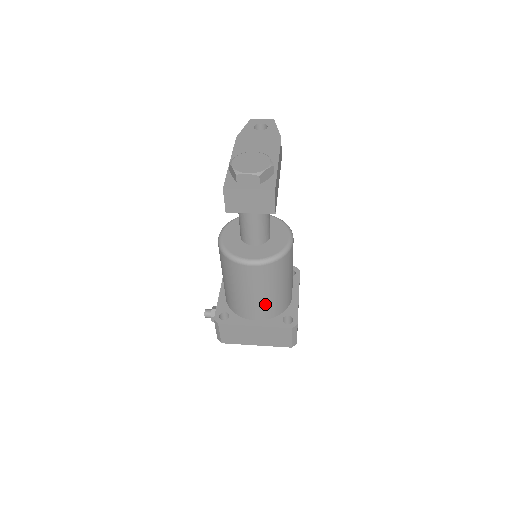
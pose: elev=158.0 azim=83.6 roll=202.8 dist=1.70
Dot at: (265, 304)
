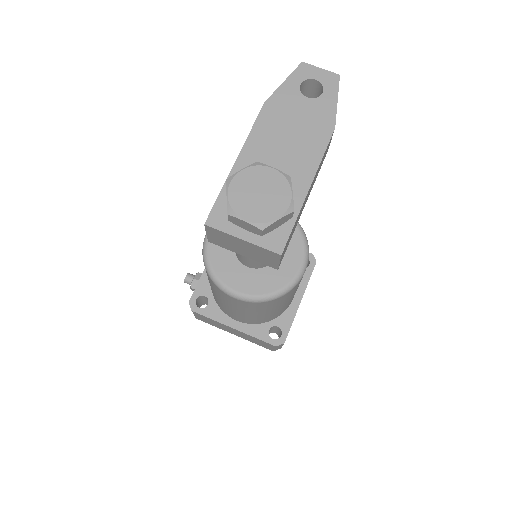
Dot at: (250, 318)
